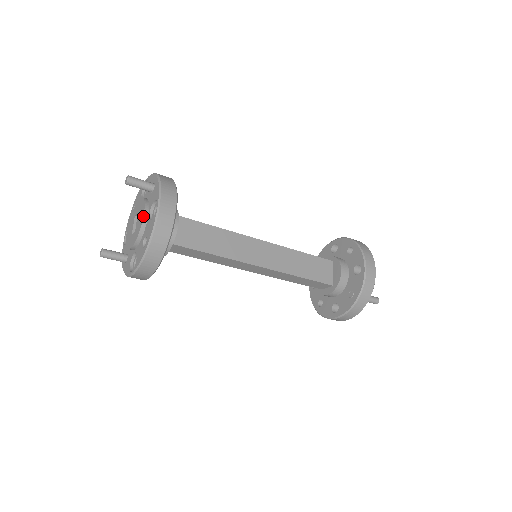
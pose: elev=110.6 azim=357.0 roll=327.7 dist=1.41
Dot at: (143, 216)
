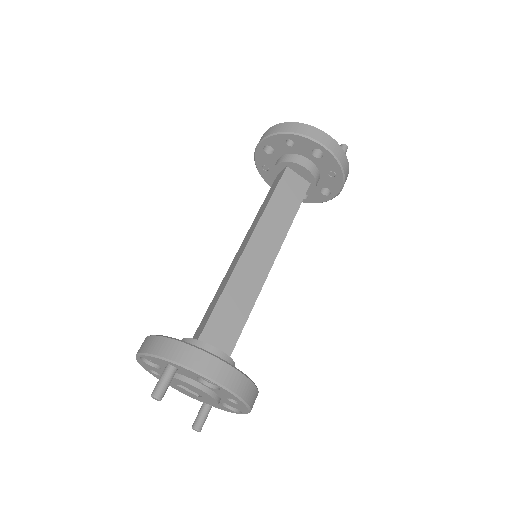
Dot at: (202, 392)
